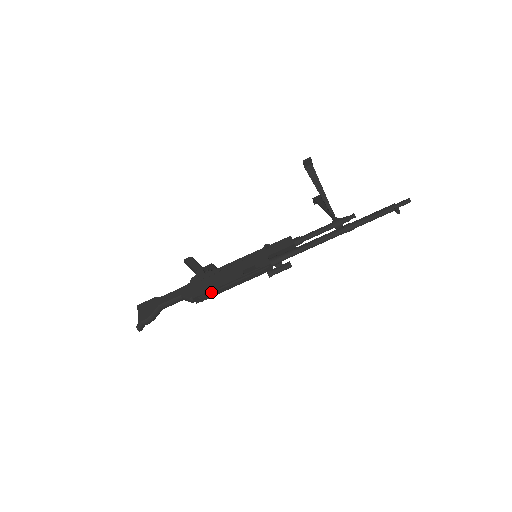
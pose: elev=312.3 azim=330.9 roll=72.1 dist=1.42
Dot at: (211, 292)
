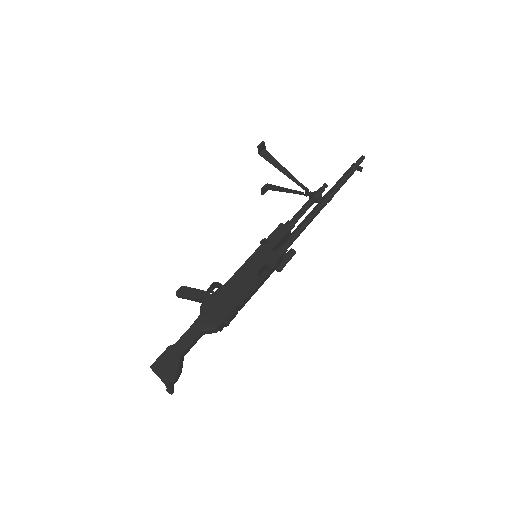
Dot at: (235, 310)
